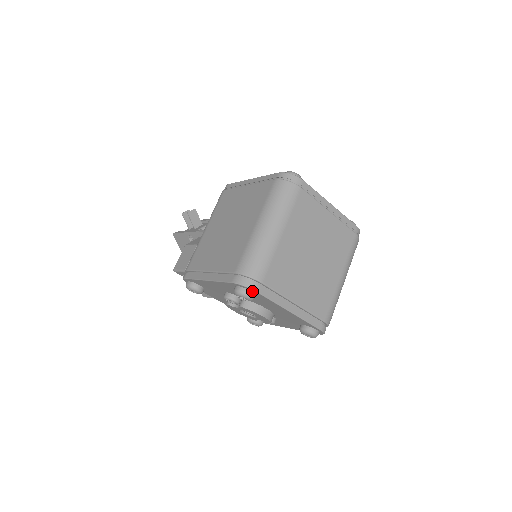
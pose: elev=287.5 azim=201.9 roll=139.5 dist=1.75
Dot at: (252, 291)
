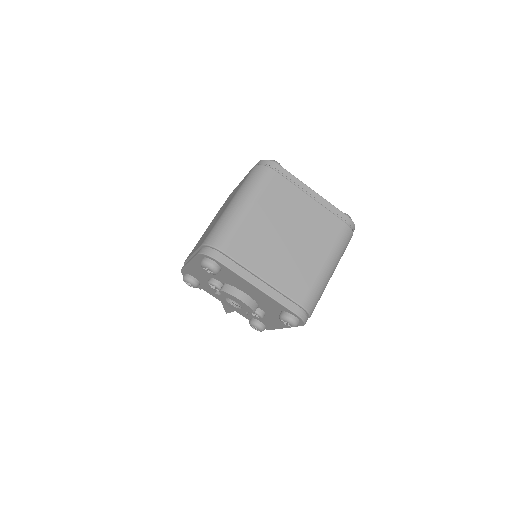
Dot at: (214, 261)
